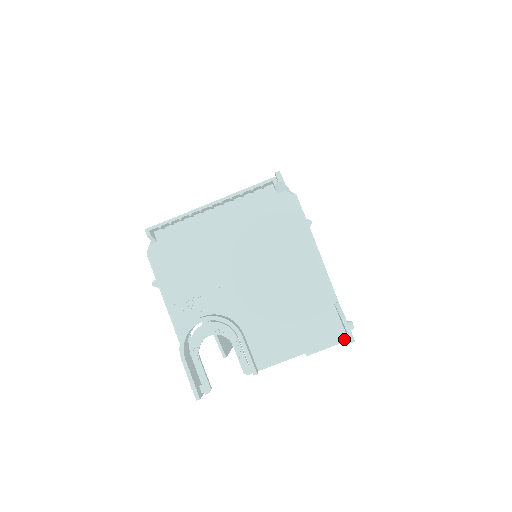
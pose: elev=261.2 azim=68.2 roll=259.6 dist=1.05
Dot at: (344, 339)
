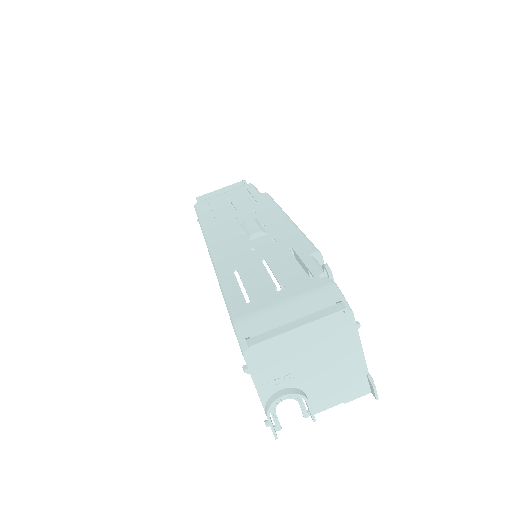
Dot at: (369, 392)
